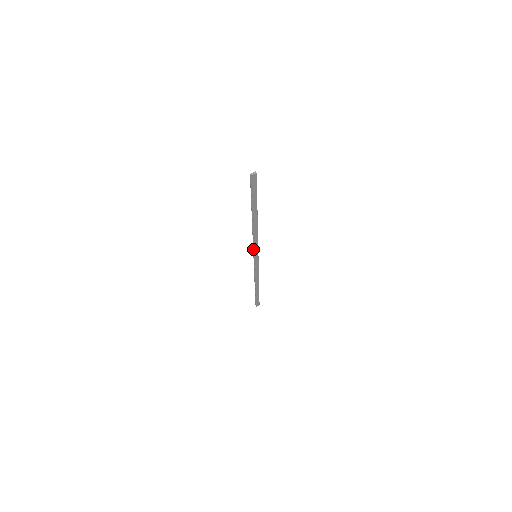
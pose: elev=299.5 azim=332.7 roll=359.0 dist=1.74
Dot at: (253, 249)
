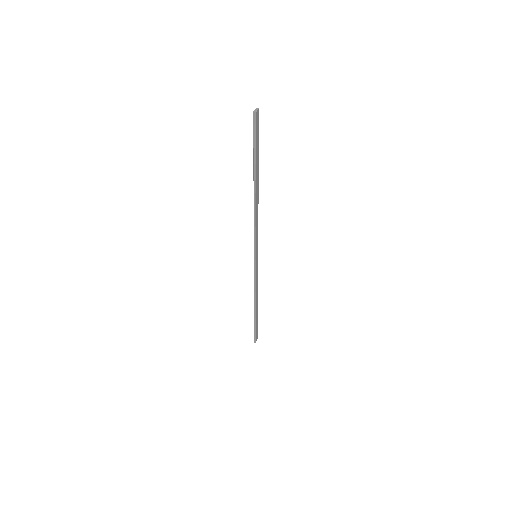
Dot at: (254, 245)
